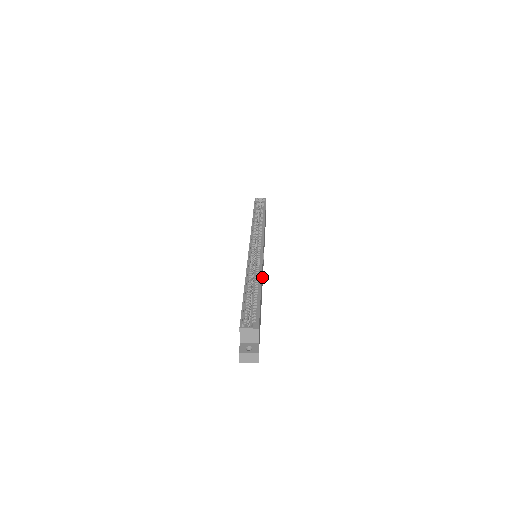
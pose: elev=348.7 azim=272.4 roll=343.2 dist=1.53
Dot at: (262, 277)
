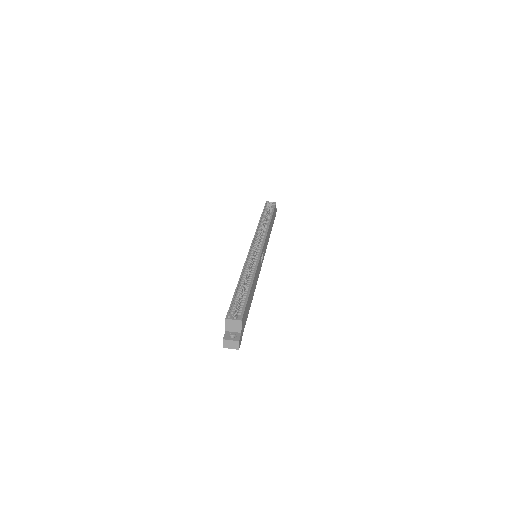
Dot at: (257, 276)
